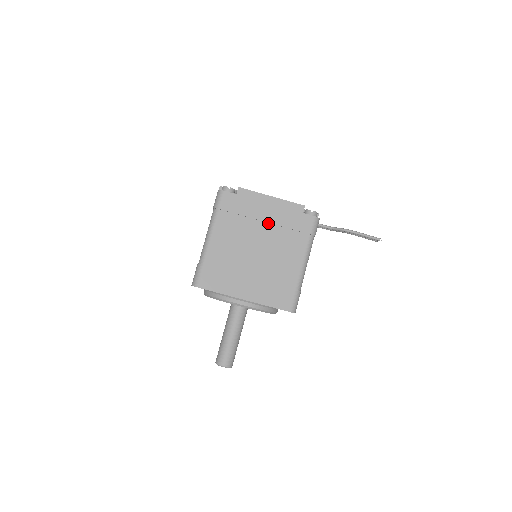
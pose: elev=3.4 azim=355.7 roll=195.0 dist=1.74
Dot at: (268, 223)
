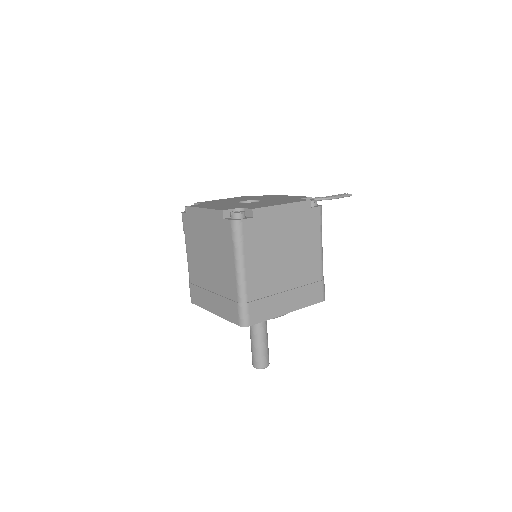
Dot at: (287, 232)
